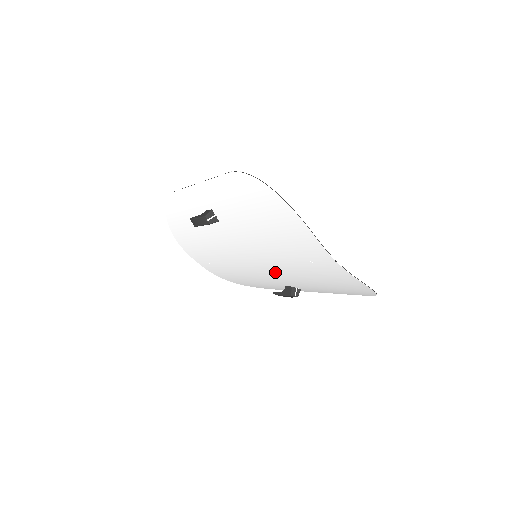
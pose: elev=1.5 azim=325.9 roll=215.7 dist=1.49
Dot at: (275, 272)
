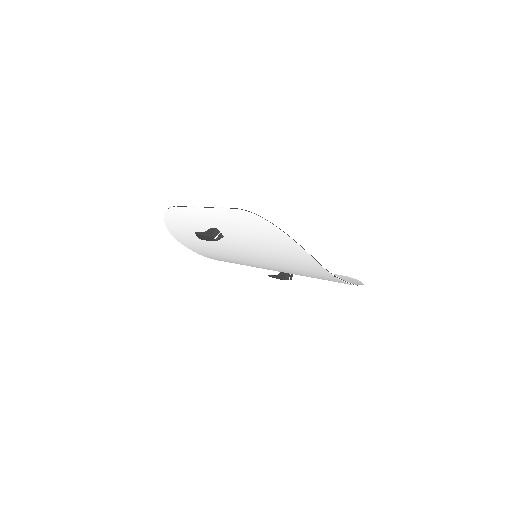
Dot at: (275, 269)
